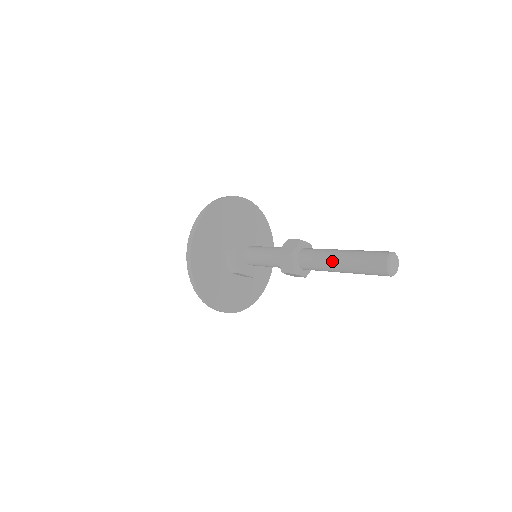
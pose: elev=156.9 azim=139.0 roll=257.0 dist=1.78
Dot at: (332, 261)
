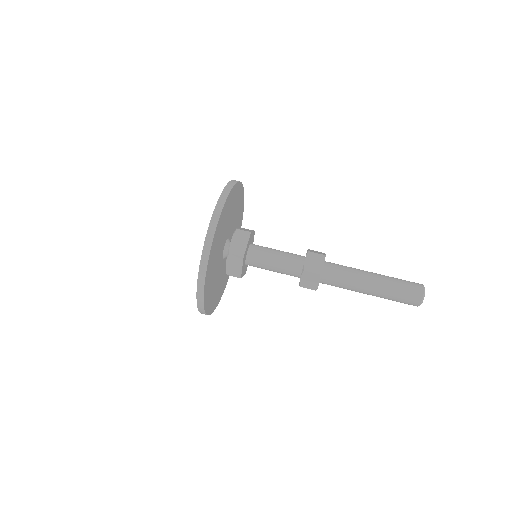
Dot at: (366, 275)
